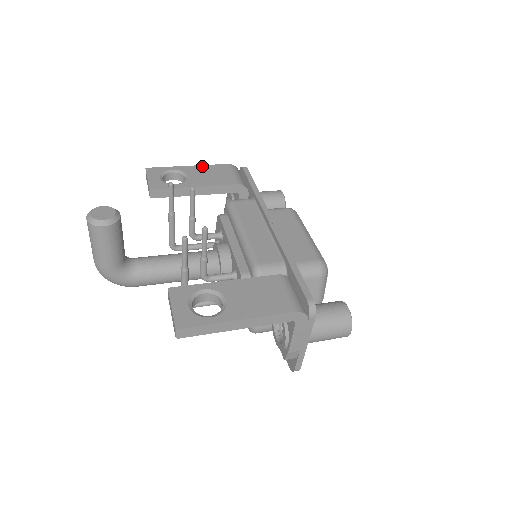
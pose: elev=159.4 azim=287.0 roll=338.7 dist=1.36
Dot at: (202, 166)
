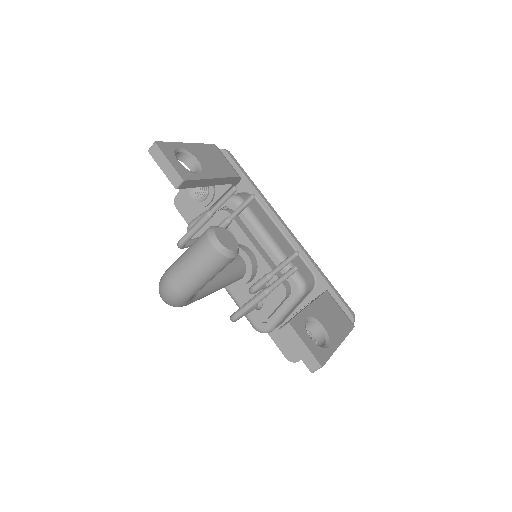
Dot at: (198, 145)
